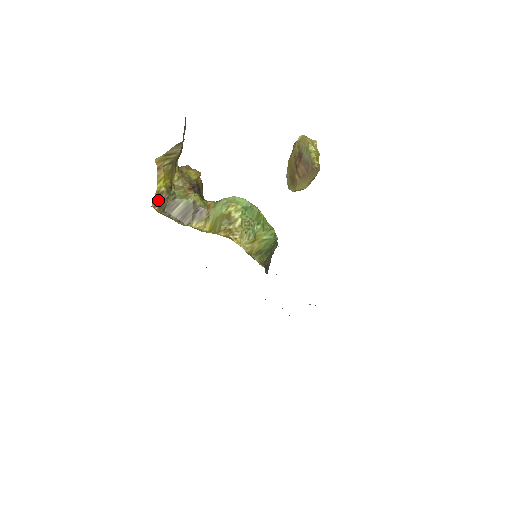
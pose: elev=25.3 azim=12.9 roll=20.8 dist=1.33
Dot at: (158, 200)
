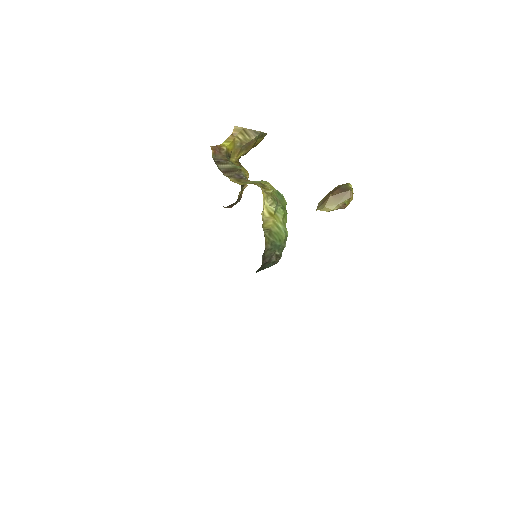
Dot at: (217, 149)
